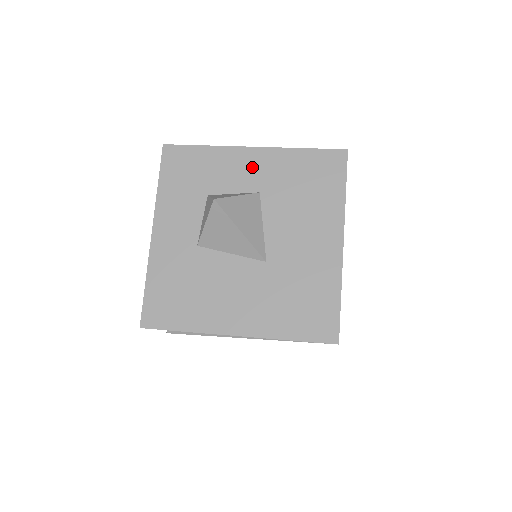
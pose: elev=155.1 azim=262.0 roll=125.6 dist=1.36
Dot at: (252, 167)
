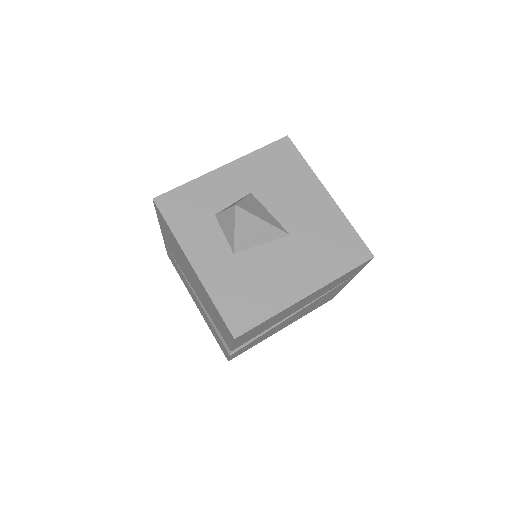
Dot at: (233, 179)
